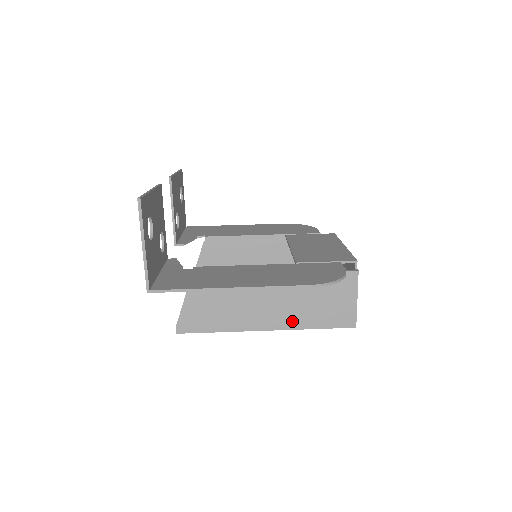
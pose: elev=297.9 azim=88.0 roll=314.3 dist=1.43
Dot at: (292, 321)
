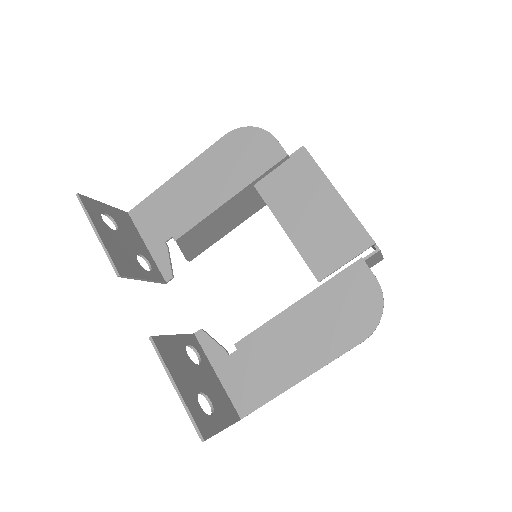
Dot at: occluded
